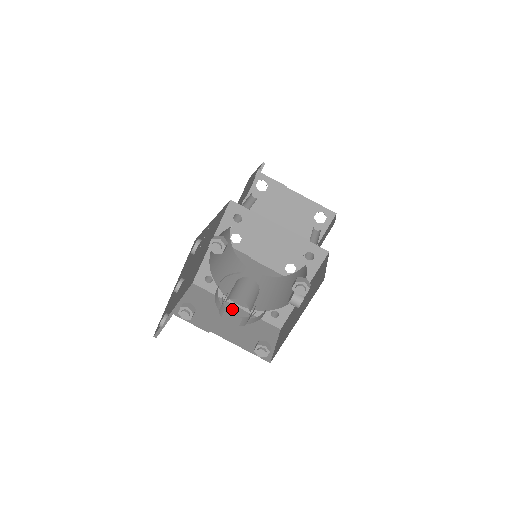
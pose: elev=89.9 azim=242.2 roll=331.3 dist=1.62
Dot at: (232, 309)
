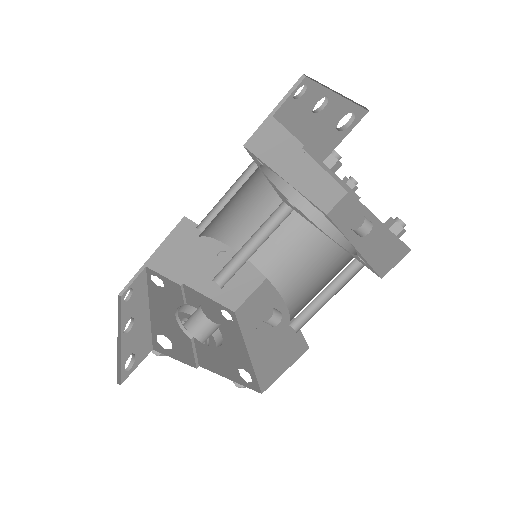
Dot at: (222, 254)
